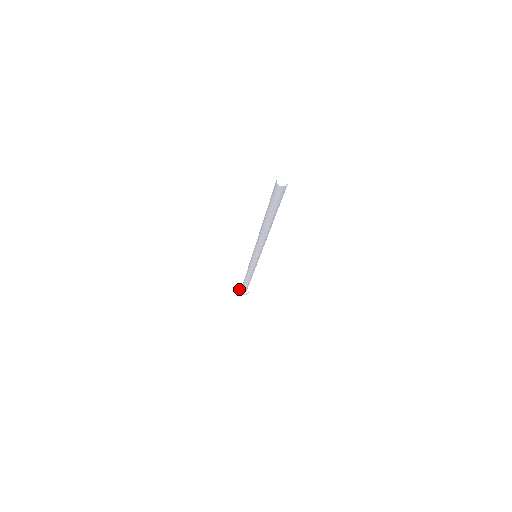
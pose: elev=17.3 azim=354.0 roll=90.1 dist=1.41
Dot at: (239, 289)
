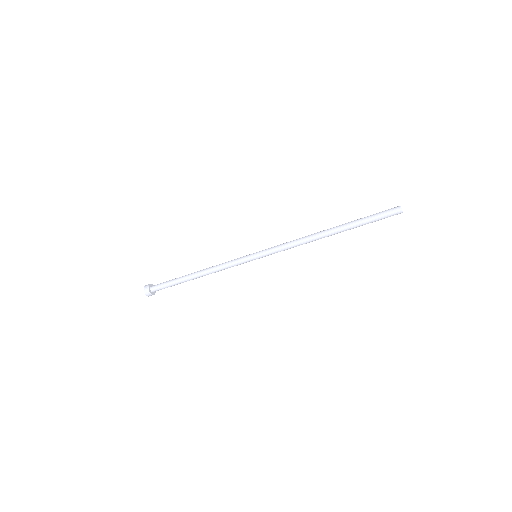
Dot at: (149, 291)
